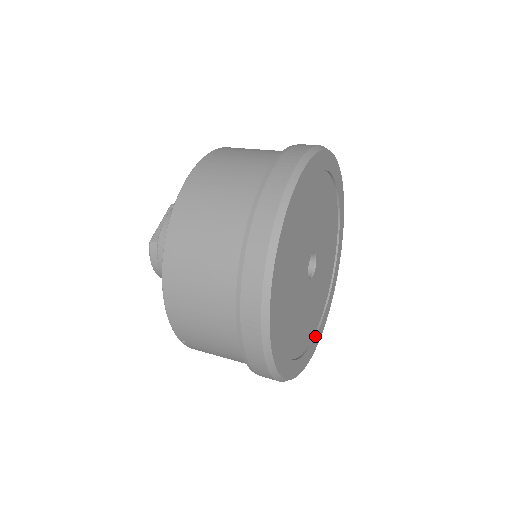
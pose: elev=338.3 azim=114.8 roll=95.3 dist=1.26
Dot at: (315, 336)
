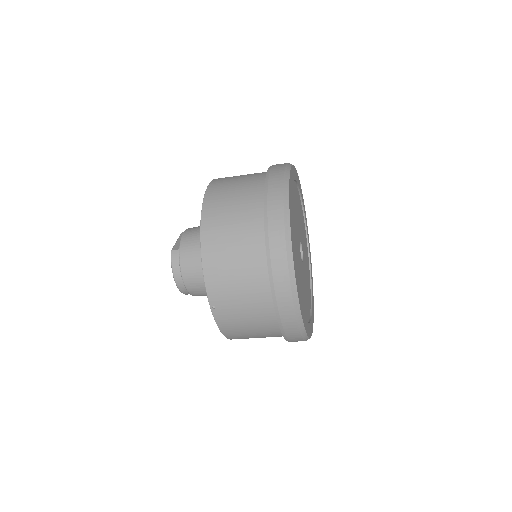
Dot at: (310, 320)
